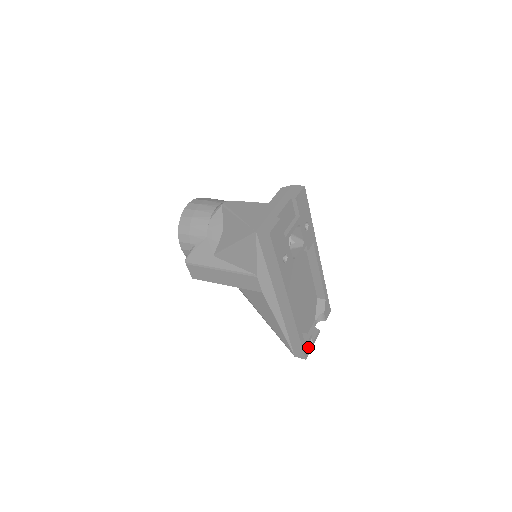
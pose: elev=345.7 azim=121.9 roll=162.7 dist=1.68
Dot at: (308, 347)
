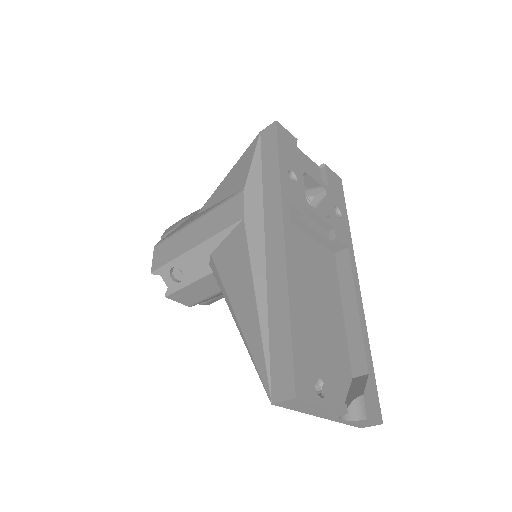
Dot at: (308, 383)
